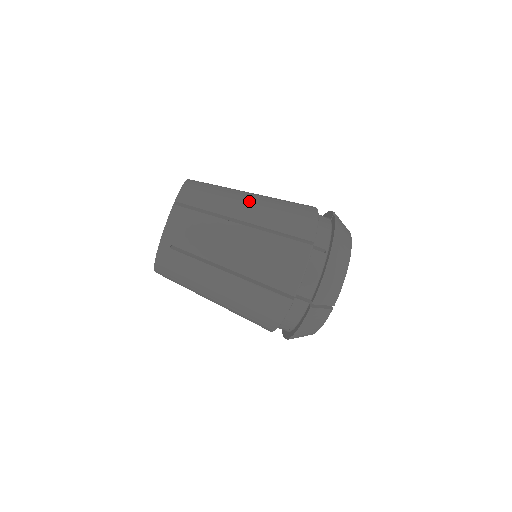
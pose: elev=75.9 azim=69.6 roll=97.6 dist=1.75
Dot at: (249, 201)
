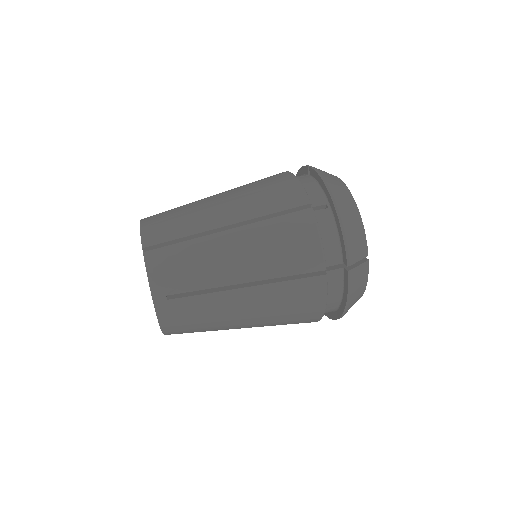
Dot at: (218, 203)
